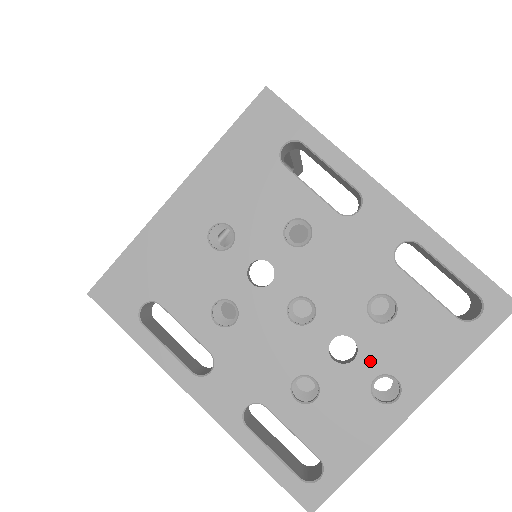
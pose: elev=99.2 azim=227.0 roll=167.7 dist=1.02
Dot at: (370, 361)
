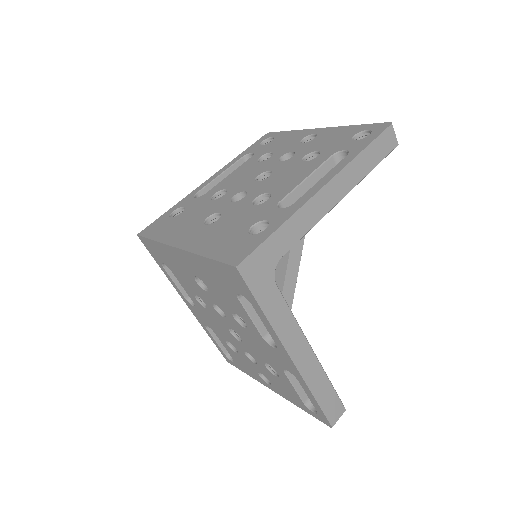
Dot at: (261, 370)
